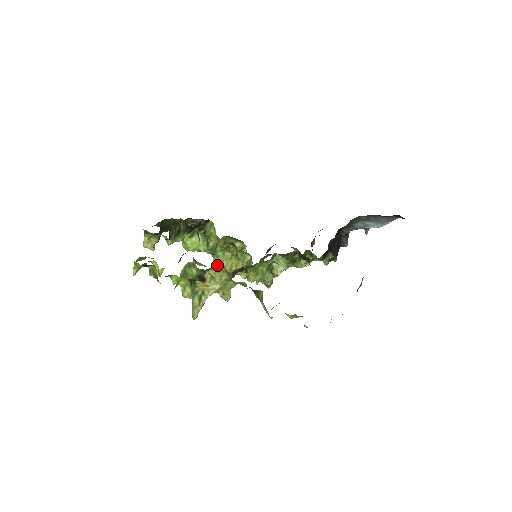
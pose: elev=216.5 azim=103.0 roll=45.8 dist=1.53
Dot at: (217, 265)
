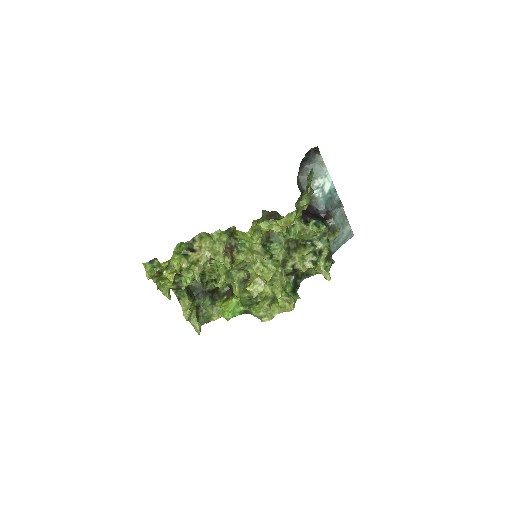
Dot at: occluded
